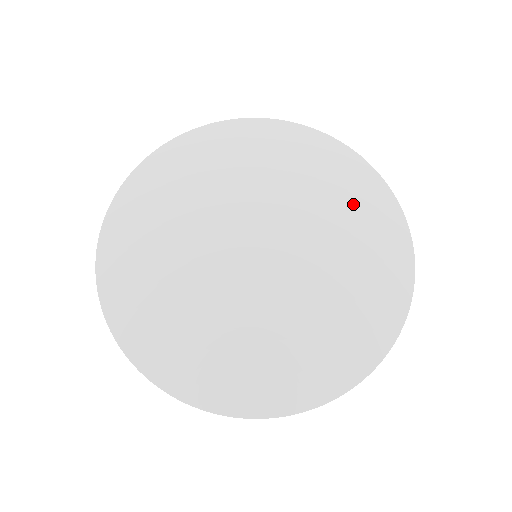
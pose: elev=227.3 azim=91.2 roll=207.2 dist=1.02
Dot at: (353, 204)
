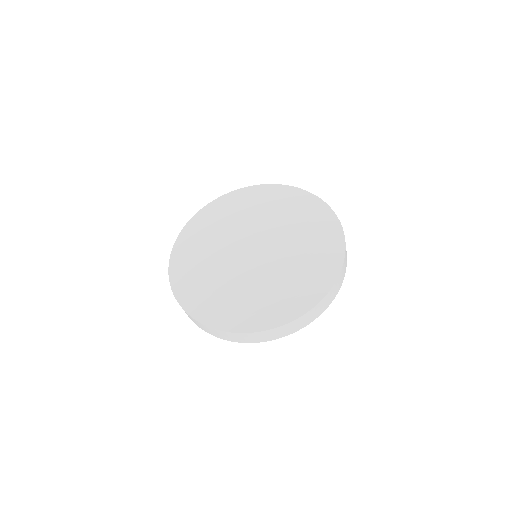
Dot at: (312, 224)
